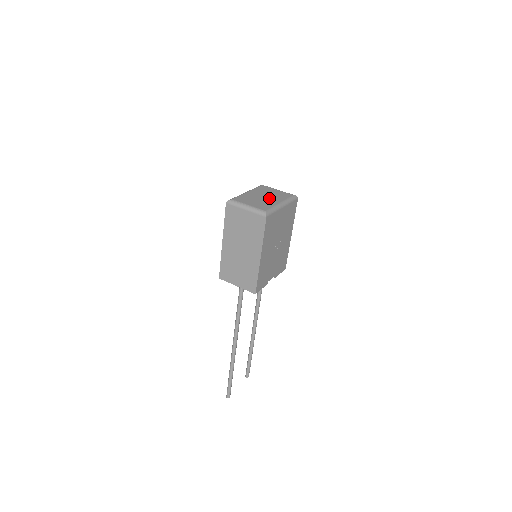
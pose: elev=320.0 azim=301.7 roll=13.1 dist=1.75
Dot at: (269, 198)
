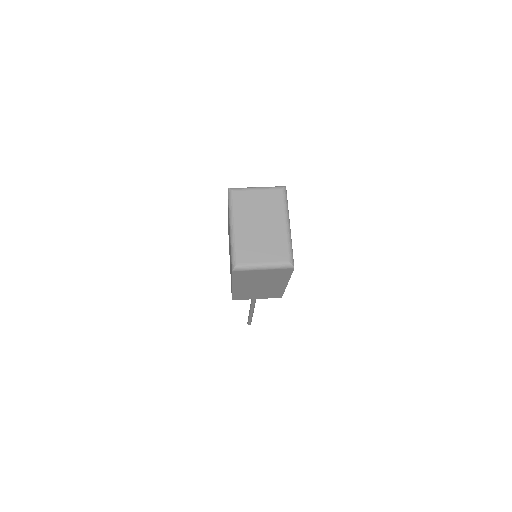
Dot at: (268, 224)
